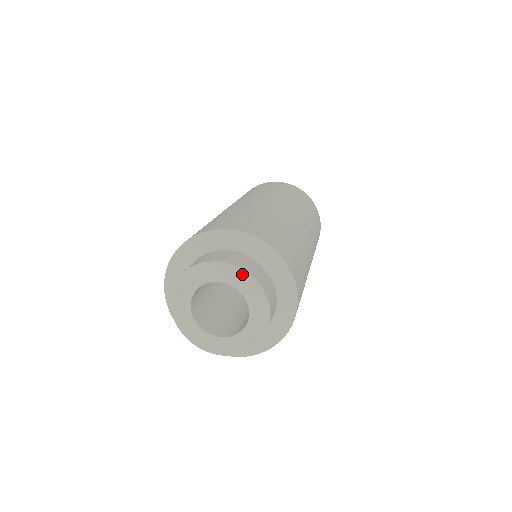
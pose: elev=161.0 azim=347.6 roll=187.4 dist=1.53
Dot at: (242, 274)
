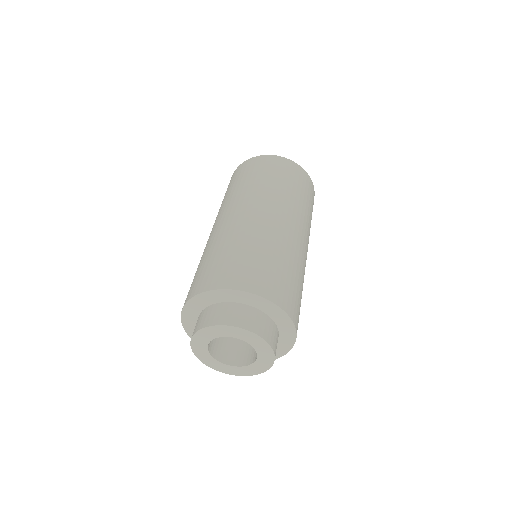
Dot at: (215, 328)
